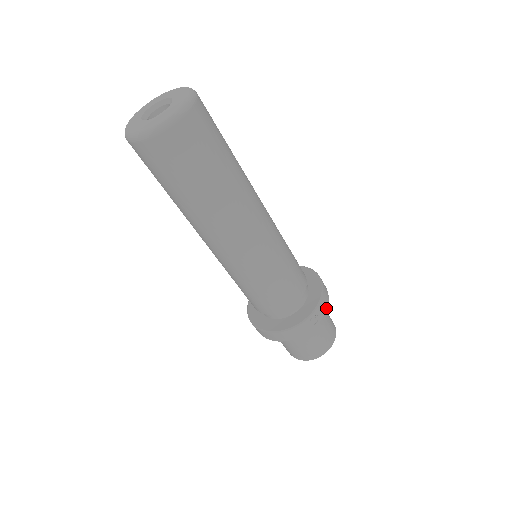
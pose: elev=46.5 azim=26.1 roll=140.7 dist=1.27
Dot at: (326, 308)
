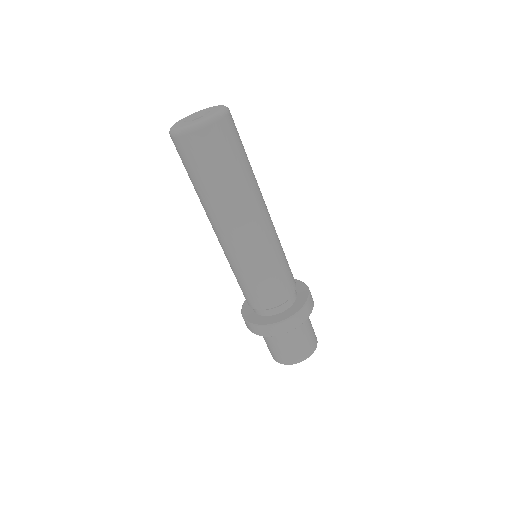
Dot at: occluded
